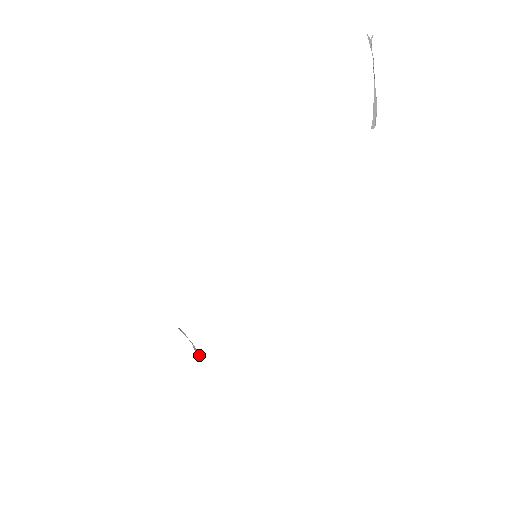
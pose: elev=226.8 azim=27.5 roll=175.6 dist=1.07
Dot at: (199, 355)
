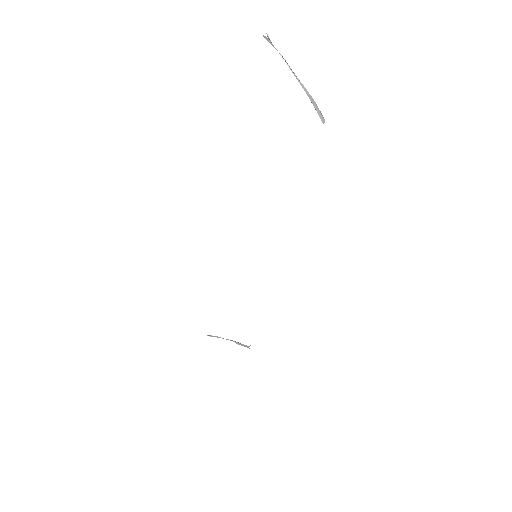
Dot at: (247, 347)
